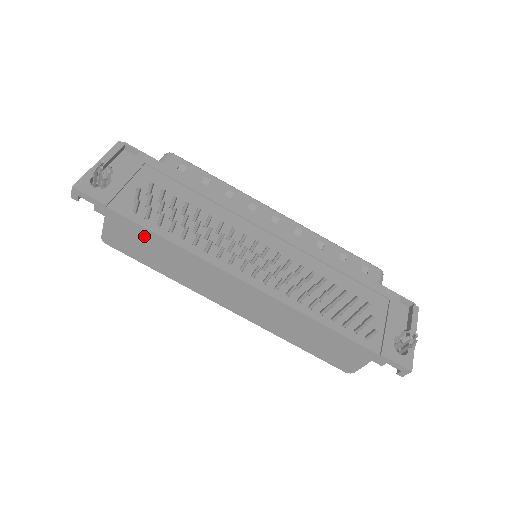
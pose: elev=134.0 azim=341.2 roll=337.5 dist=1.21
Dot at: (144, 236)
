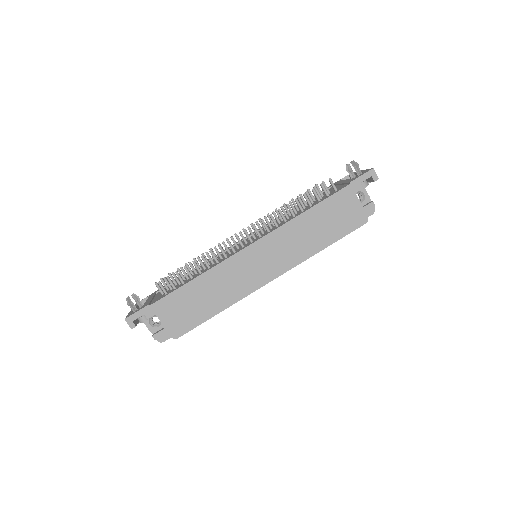
Dot at: (183, 296)
